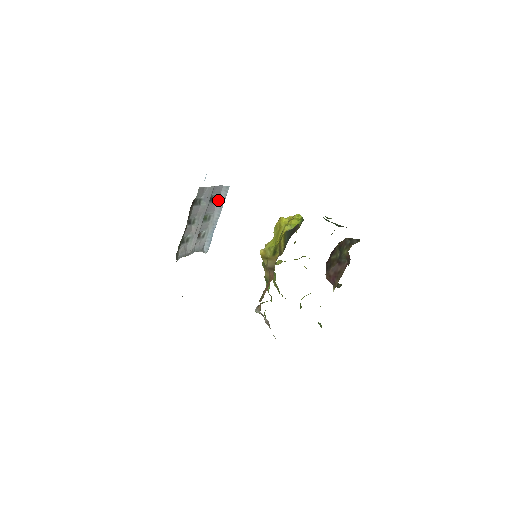
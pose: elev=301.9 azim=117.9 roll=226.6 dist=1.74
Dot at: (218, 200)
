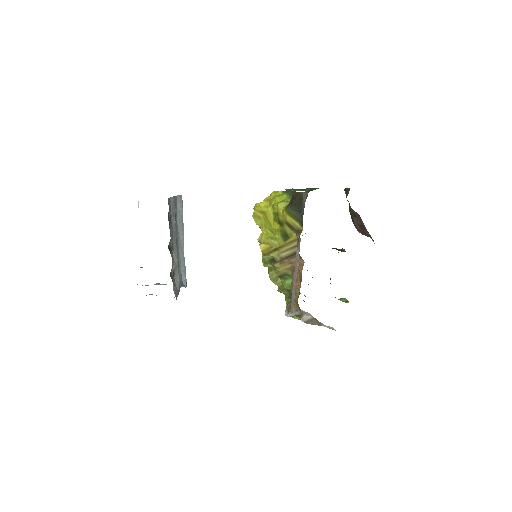
Dot at: (177, 216)
